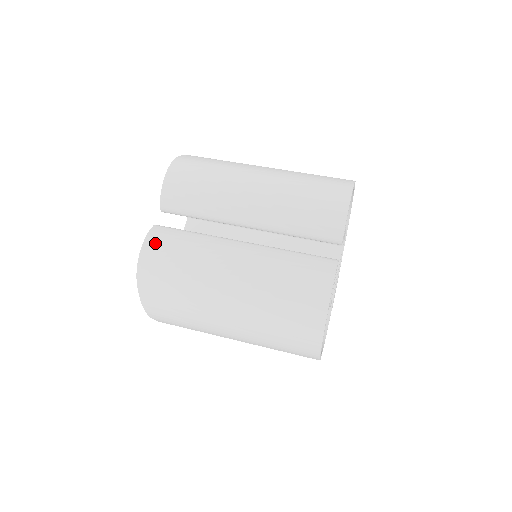
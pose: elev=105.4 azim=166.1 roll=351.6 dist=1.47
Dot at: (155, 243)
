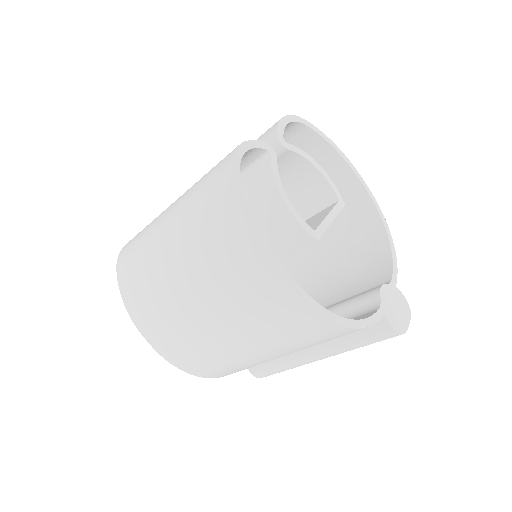
Dot at: occluded
